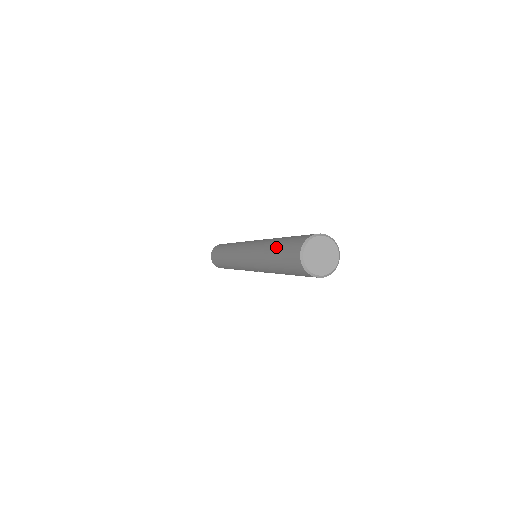
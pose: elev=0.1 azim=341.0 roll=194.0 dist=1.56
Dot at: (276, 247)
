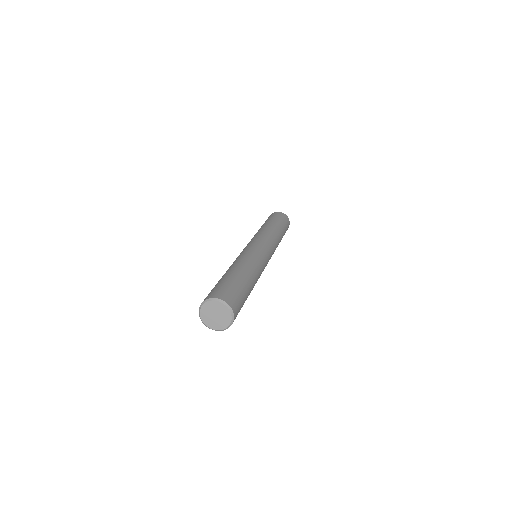
Dot at: (223, 276)
